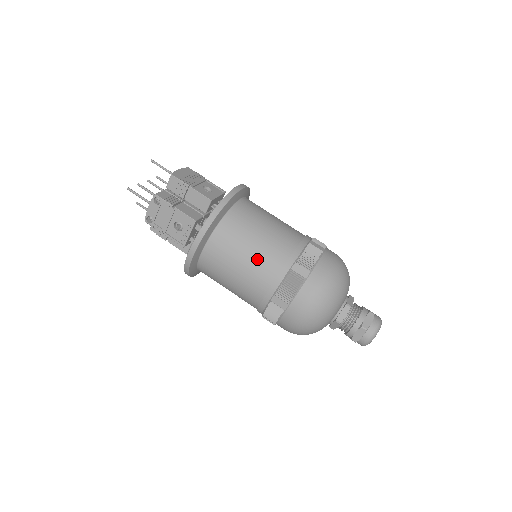
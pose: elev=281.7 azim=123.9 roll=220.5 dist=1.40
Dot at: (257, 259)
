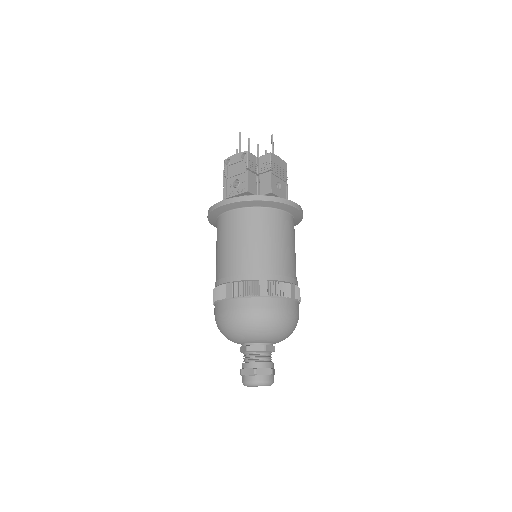
Dot at: (250, 251)
